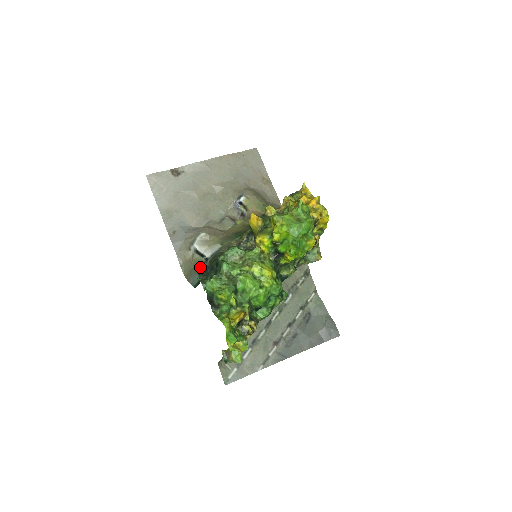
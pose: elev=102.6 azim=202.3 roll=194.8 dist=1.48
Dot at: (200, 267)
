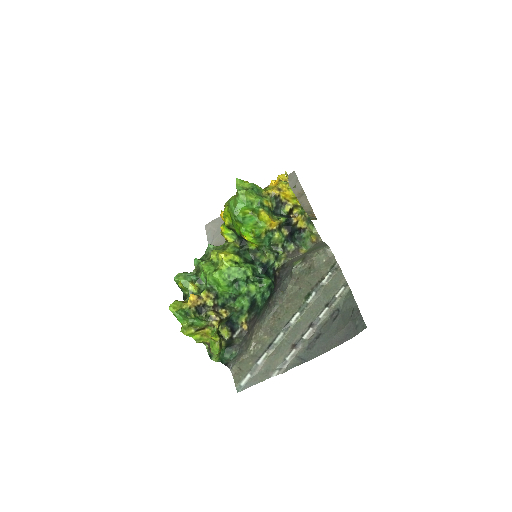
Dot at: occluded
